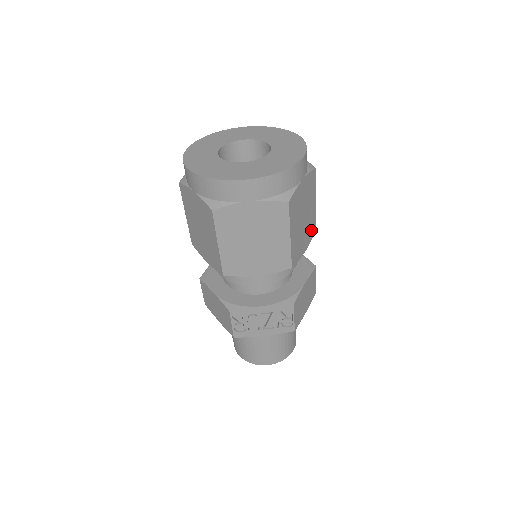
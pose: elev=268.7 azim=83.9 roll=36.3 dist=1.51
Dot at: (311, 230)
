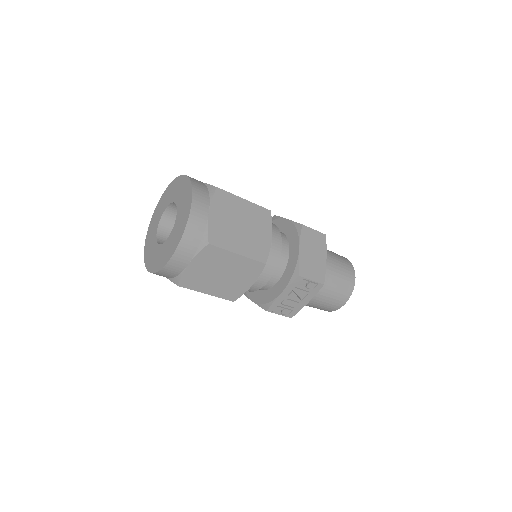
Dot at: (263, 218)
